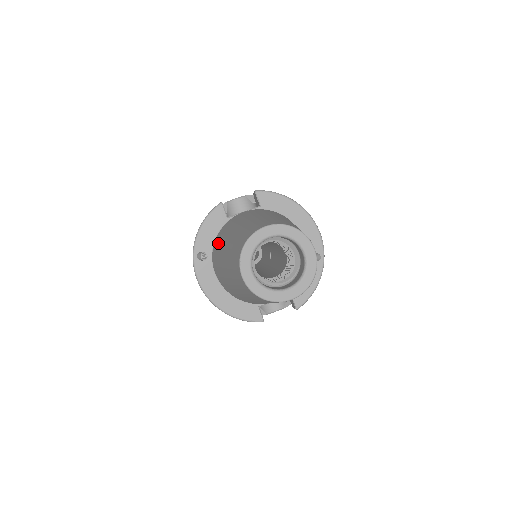
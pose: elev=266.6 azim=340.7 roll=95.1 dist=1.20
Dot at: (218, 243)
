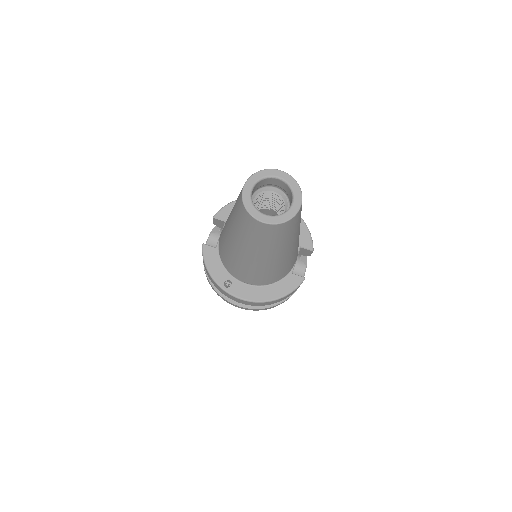
Dot at: (228, 259)
